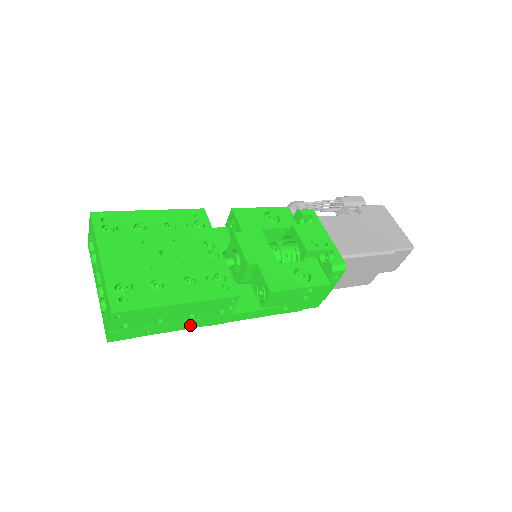
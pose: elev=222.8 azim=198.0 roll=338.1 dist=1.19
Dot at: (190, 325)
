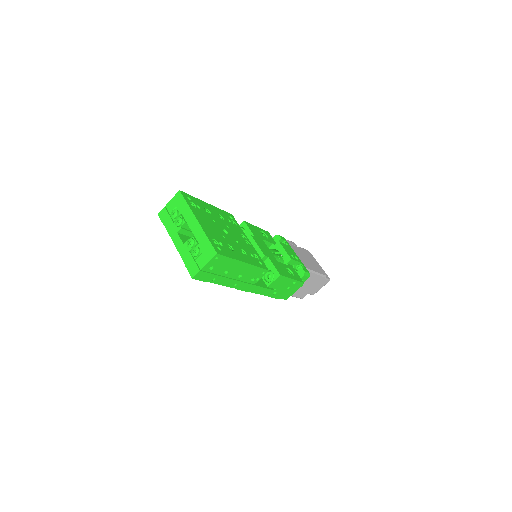
Dot at: (233, 284)
